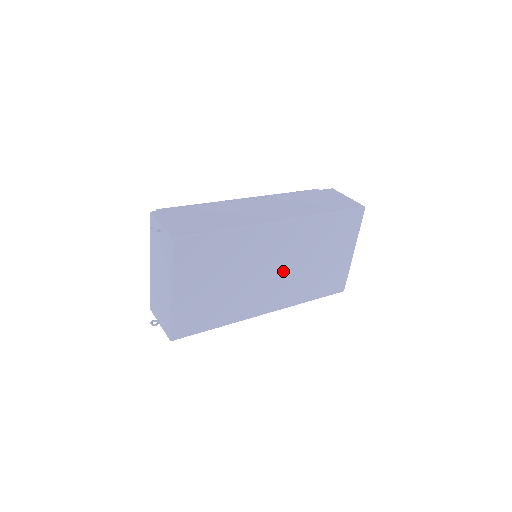
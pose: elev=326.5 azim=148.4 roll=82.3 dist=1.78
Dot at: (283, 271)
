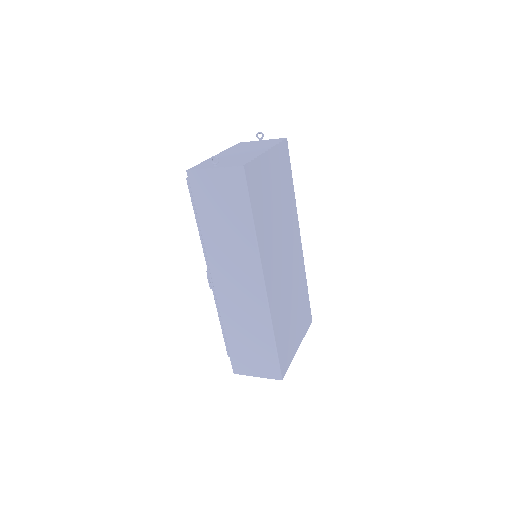
Dot at: (285, 271)
